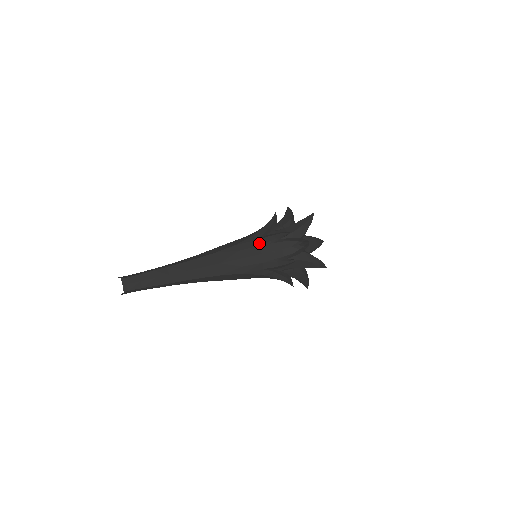
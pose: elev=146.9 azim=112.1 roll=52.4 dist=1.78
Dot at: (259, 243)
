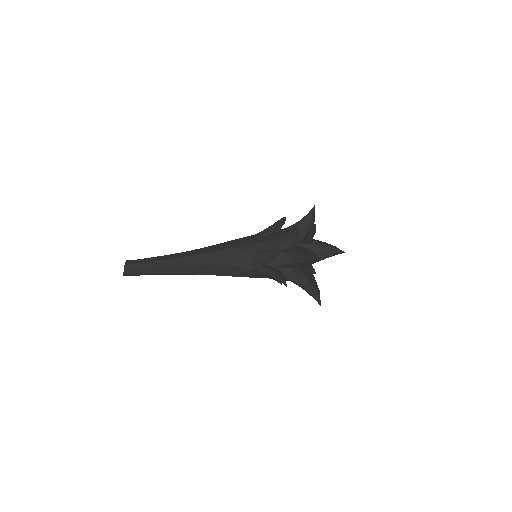
Dot at: (254, 237)
